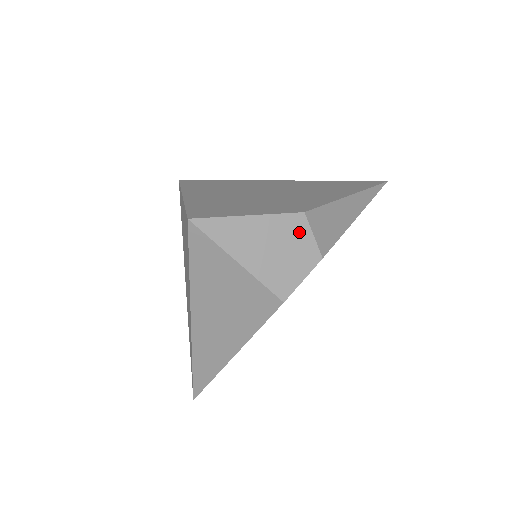
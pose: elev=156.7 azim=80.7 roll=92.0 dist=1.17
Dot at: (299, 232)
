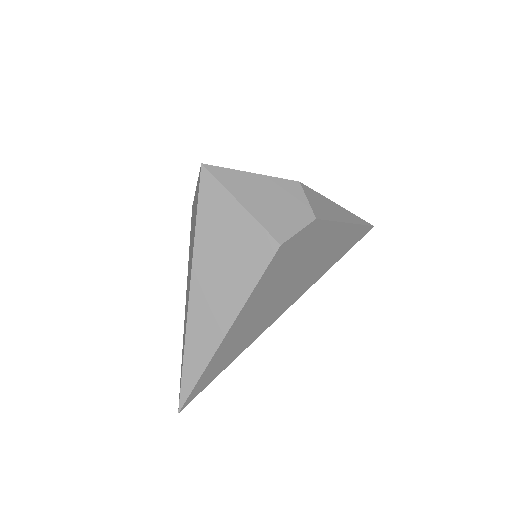
Dot at: (295, 194)
